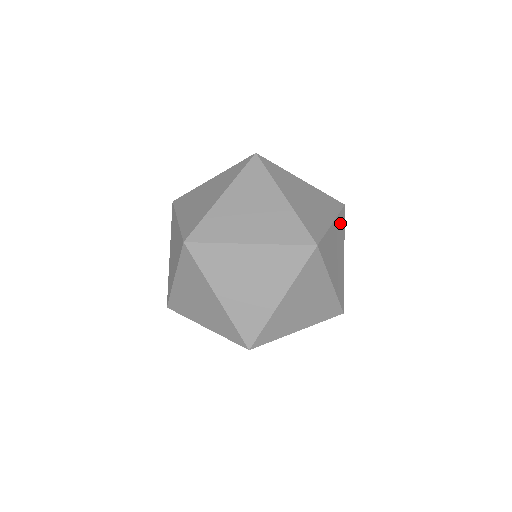
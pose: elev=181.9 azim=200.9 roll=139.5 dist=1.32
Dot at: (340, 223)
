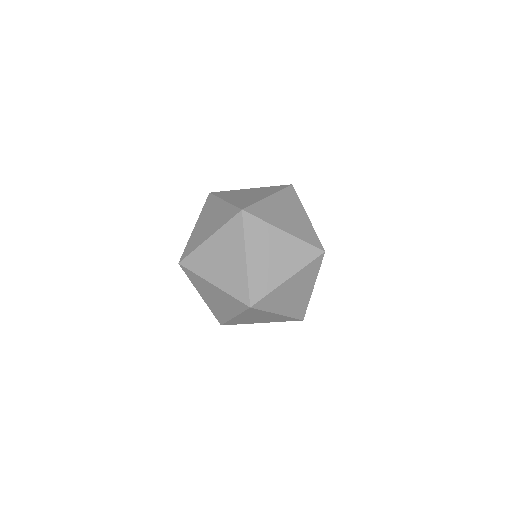
Dot at: occluded
